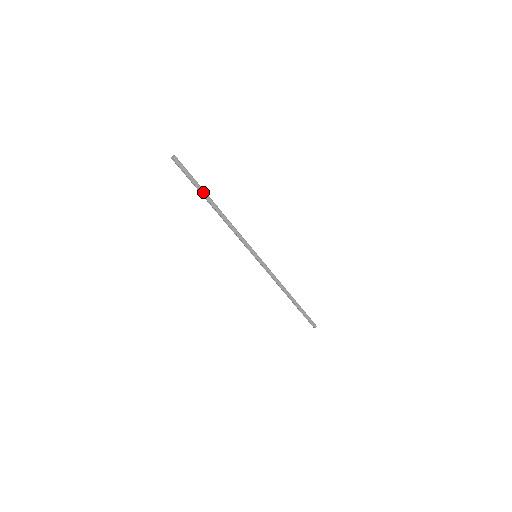
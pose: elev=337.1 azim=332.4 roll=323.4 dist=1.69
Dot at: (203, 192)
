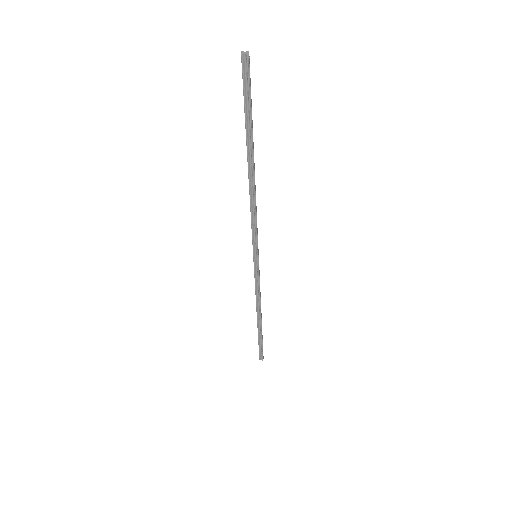
Dot at: (252, 135)
